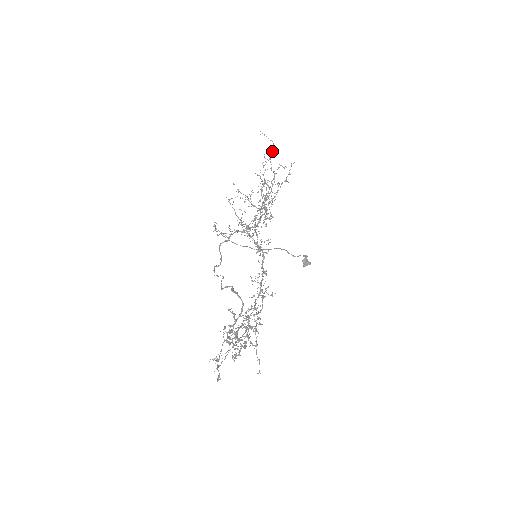
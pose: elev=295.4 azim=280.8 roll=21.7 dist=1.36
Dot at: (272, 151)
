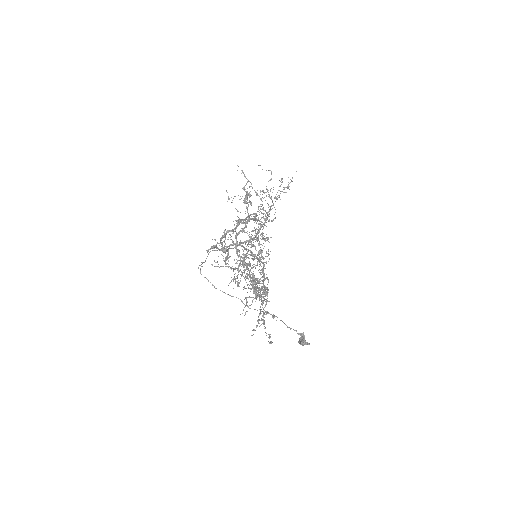
Dot at: (270, 180)
